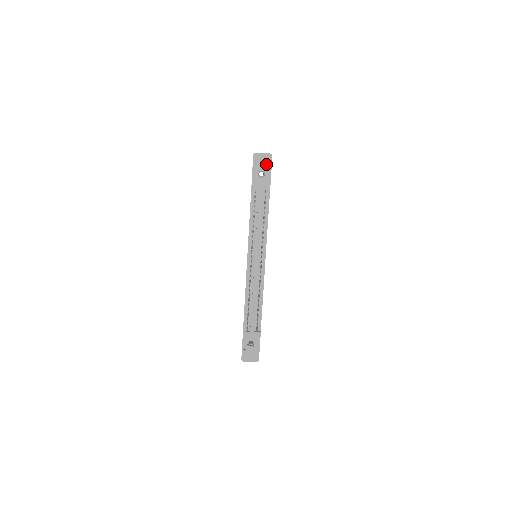
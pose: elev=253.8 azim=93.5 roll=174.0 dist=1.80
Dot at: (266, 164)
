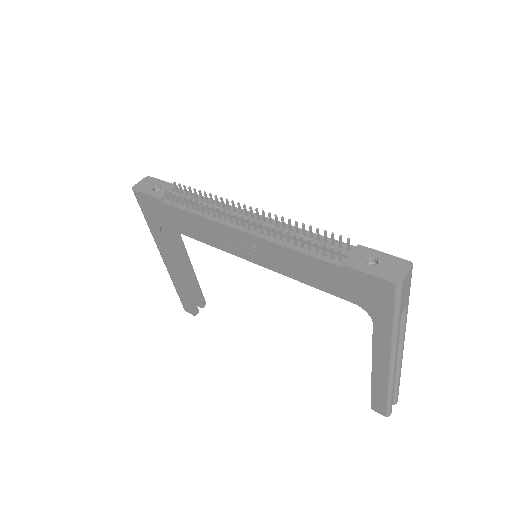
Dot at: (151, 182)
